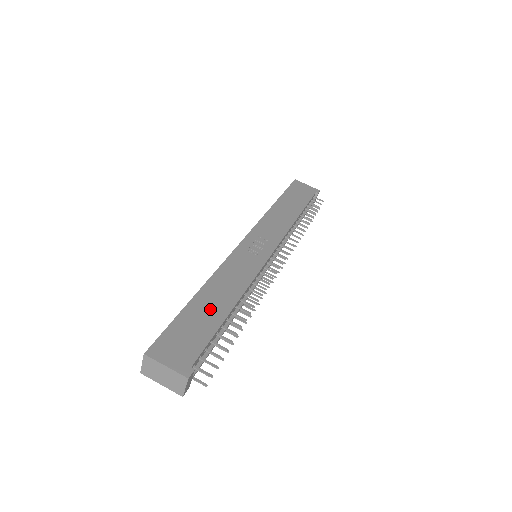
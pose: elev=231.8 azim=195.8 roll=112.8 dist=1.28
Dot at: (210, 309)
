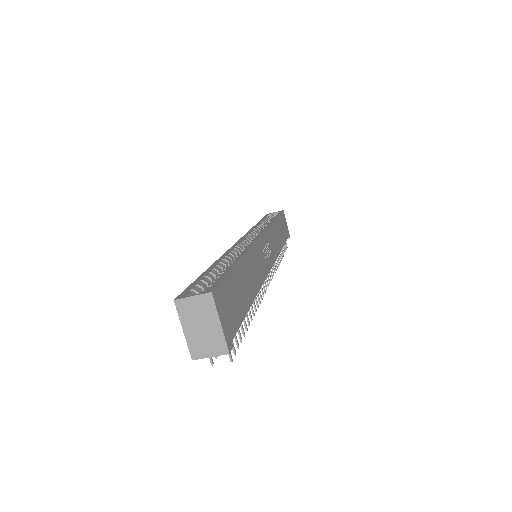
Dot at: (245, 286)
